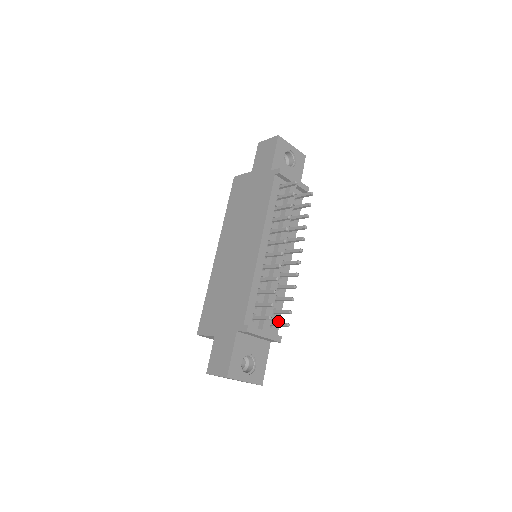
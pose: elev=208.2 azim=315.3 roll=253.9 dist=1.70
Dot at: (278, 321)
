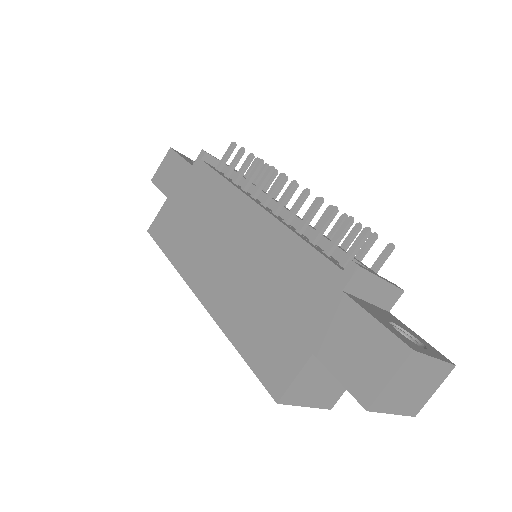
Dot at: occluded
